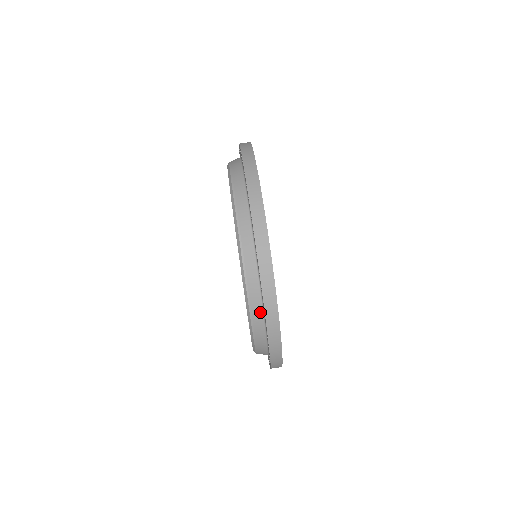
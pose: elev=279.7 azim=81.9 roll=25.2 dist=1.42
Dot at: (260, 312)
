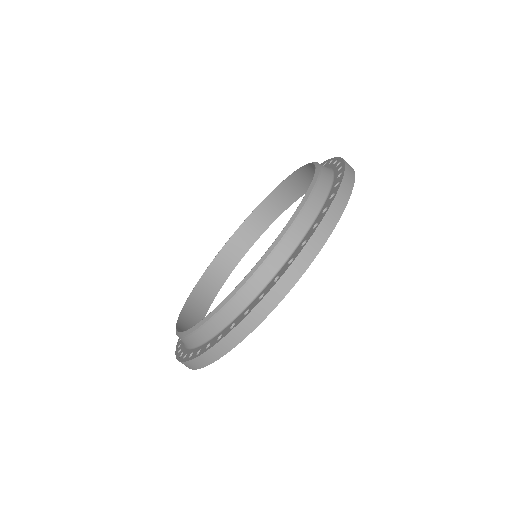
Dot at: occluded
